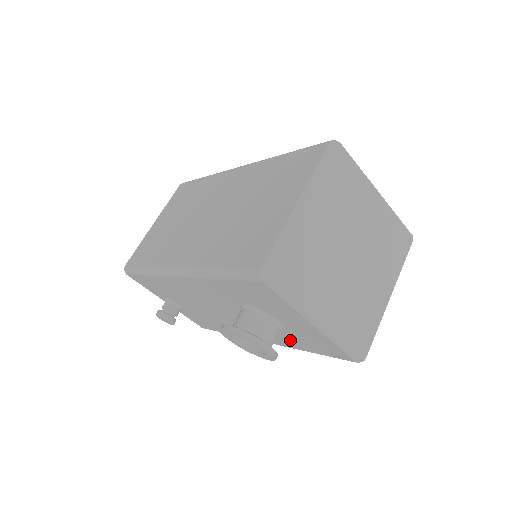
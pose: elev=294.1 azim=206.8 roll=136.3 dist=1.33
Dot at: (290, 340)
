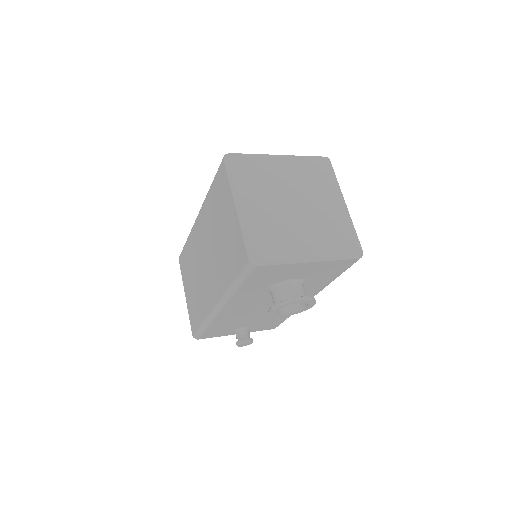
Dot at: (317, 283)
